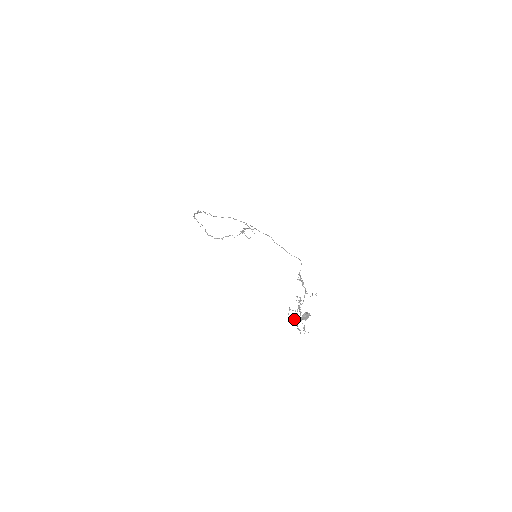
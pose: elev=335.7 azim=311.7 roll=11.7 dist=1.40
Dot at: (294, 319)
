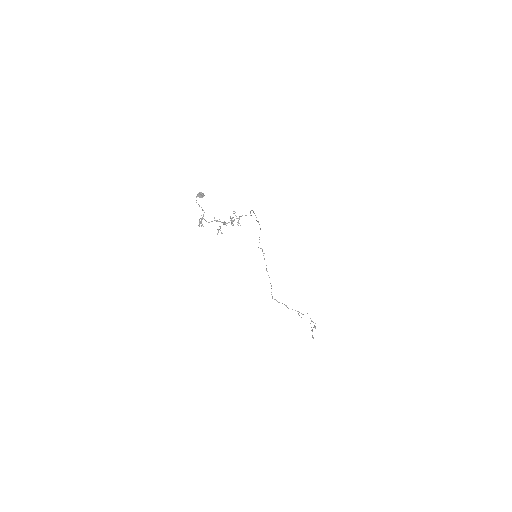
Dot at: occluded
